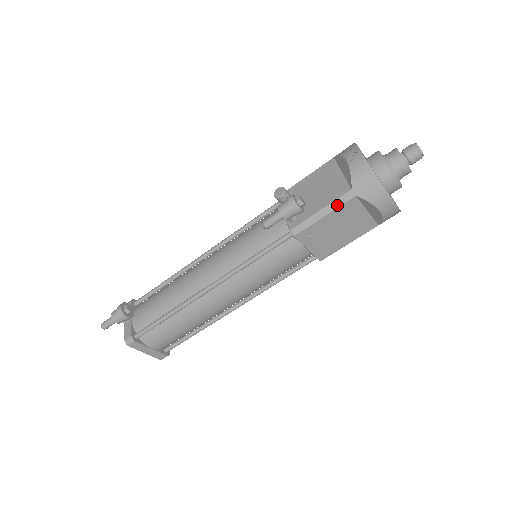
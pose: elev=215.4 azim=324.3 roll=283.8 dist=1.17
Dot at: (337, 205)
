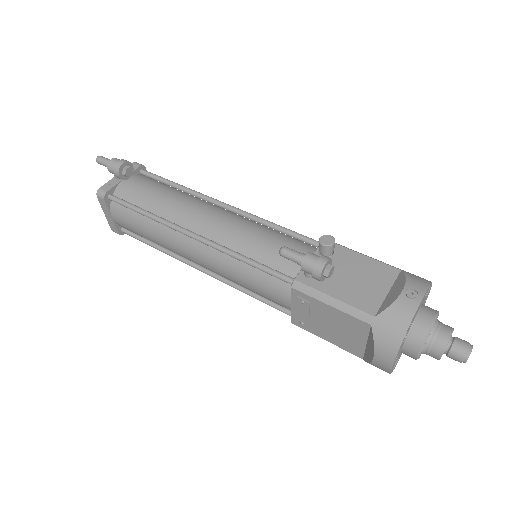
Dot at: (349, 311)
